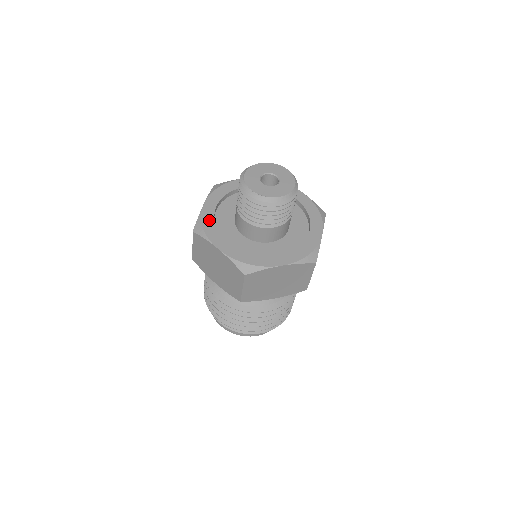
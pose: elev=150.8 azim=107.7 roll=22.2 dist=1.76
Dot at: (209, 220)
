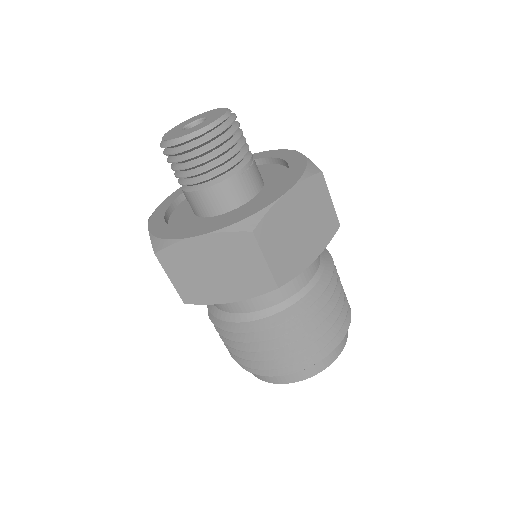
Dot at: (168, 202)
